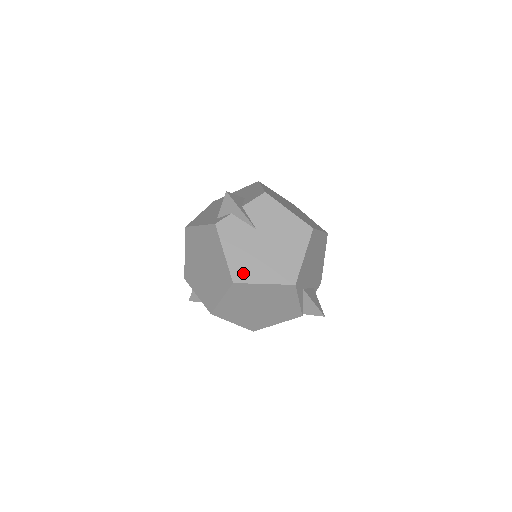
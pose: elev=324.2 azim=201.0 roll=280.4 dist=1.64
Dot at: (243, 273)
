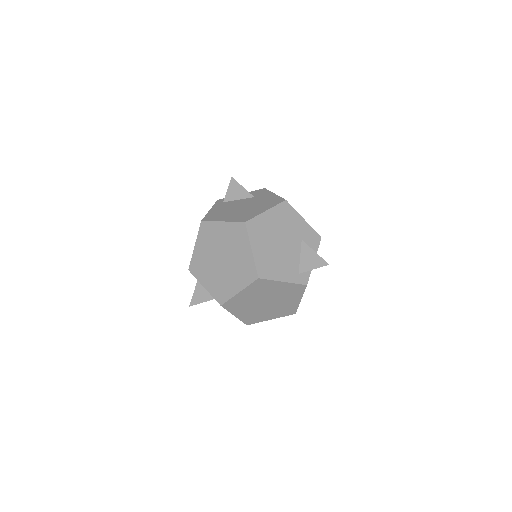
Dot at: occluded
